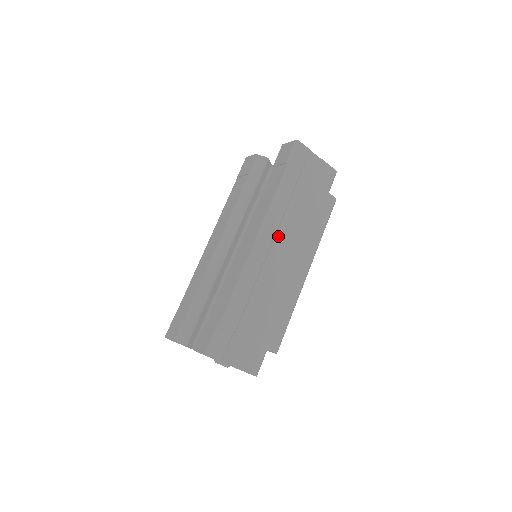
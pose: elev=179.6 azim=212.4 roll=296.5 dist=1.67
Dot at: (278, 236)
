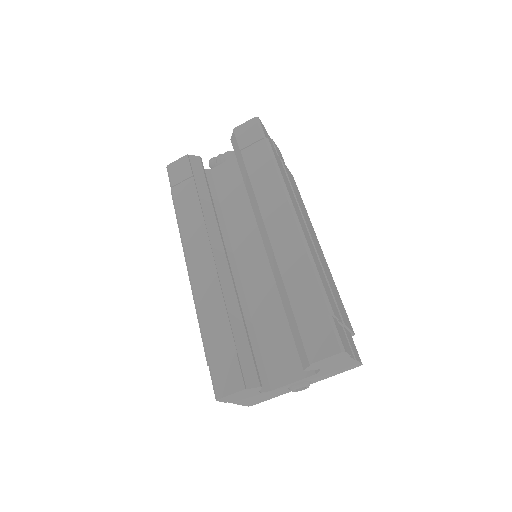
Dot at: occluded
